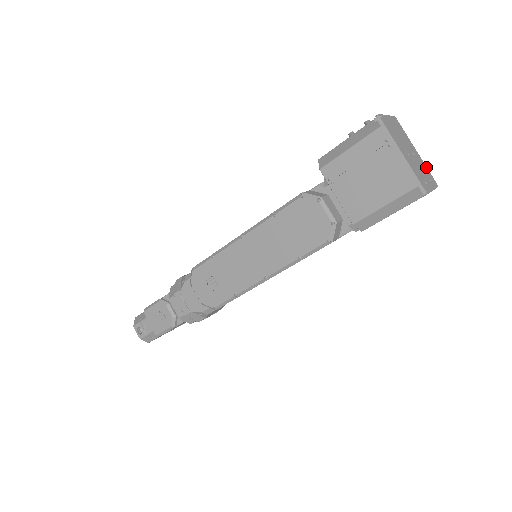
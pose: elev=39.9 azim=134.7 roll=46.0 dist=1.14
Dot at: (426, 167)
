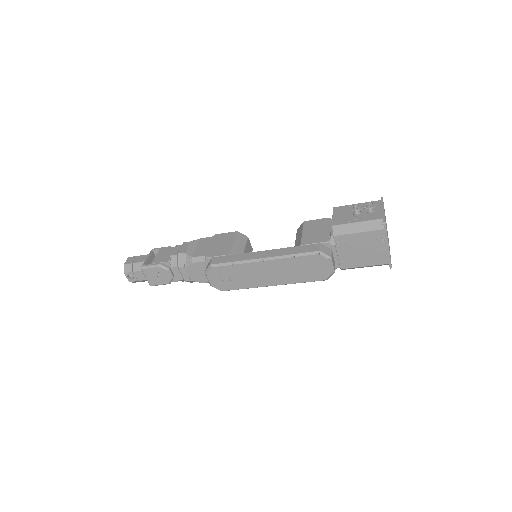
Dot at: occluded
